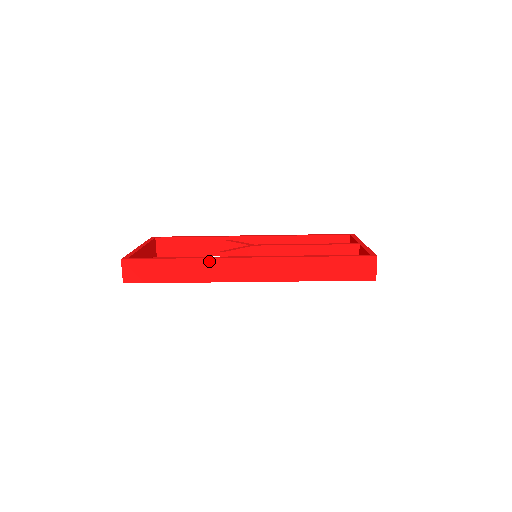
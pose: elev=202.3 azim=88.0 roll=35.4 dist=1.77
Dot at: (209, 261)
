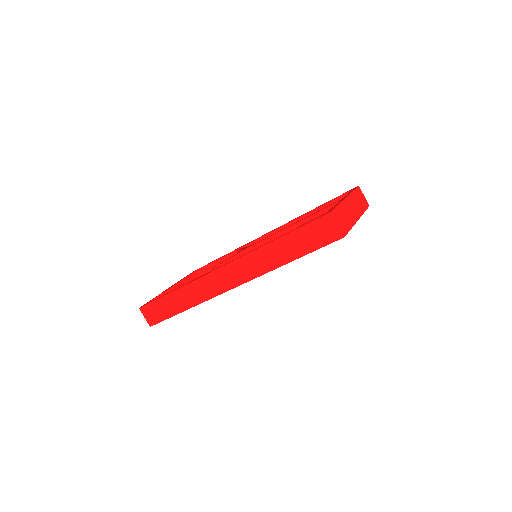
Dot at: (195, 283)
